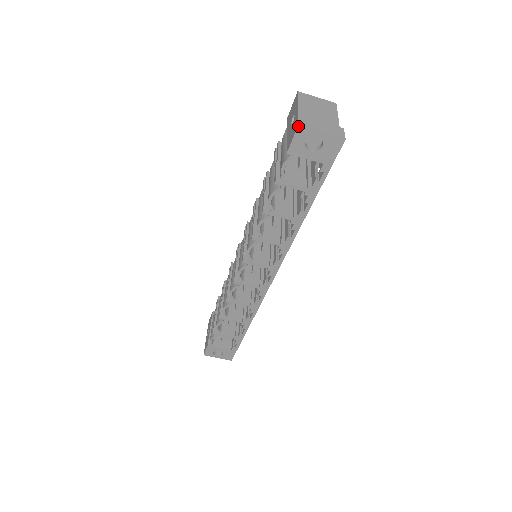
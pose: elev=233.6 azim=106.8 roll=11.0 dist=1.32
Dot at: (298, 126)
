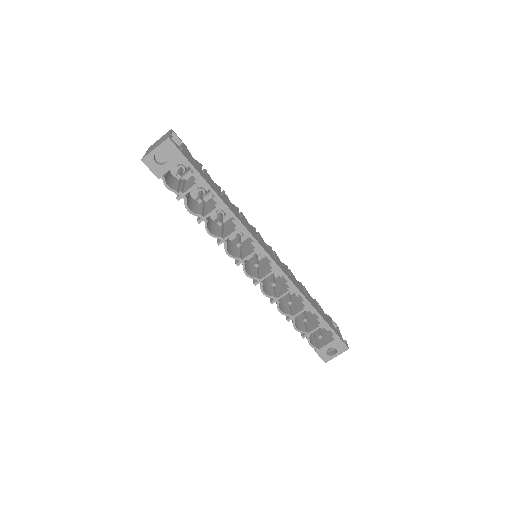
Dot at: (142, 161)
